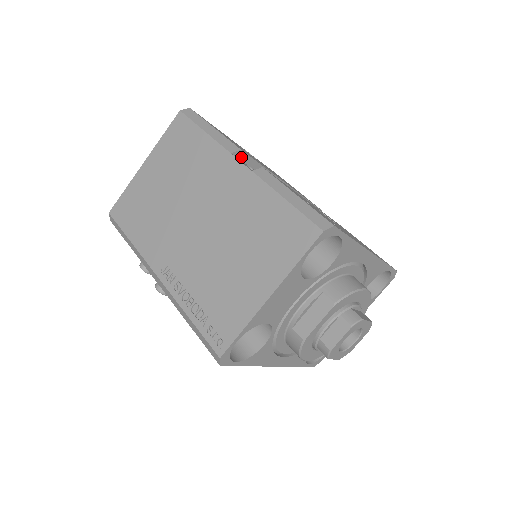
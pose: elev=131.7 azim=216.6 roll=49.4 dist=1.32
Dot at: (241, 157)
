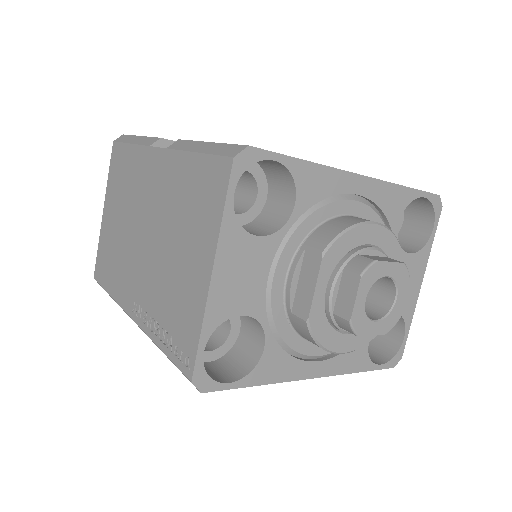
Dot at: occluded
